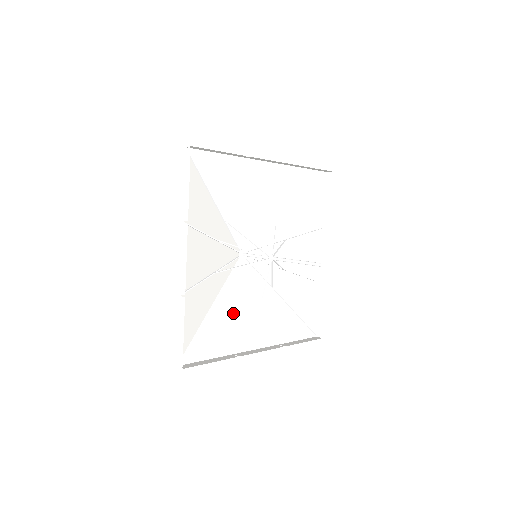
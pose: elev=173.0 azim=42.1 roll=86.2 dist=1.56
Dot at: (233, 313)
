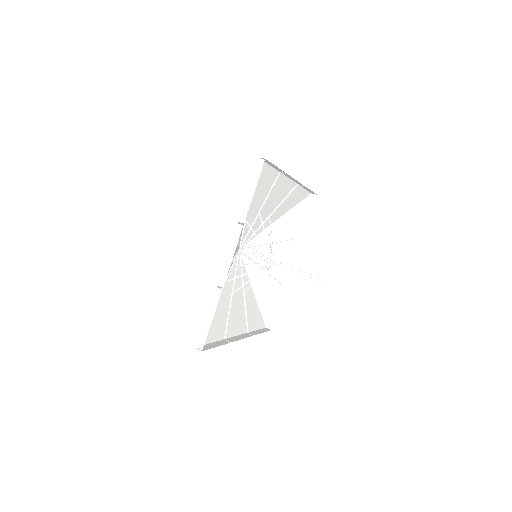
Dot at: (264, 274)
